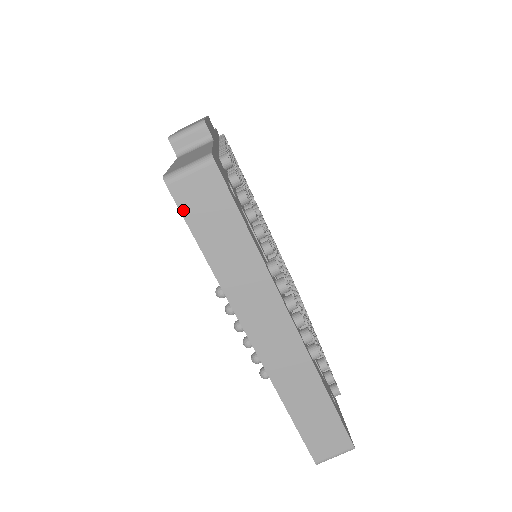
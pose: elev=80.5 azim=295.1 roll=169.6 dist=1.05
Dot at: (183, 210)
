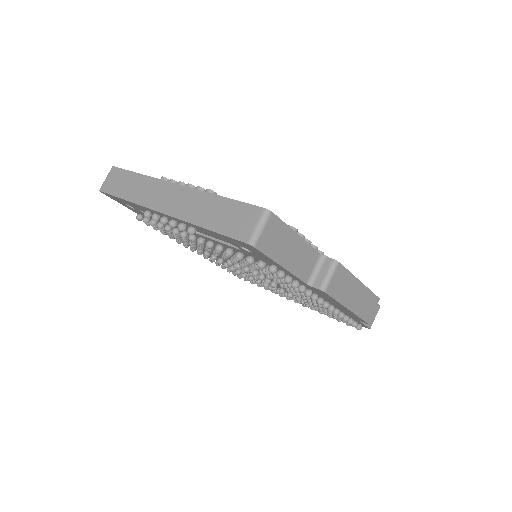
Dot at: (108, 192)
